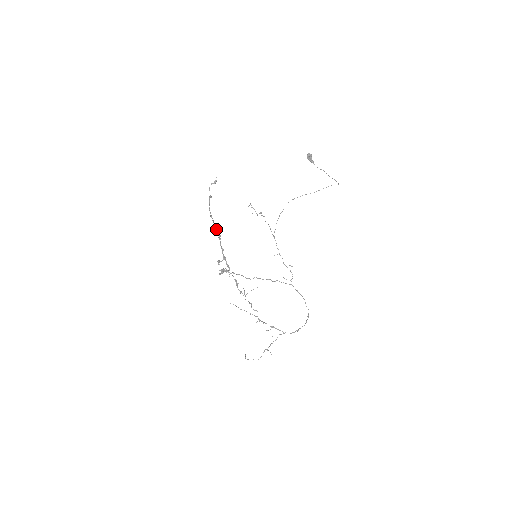
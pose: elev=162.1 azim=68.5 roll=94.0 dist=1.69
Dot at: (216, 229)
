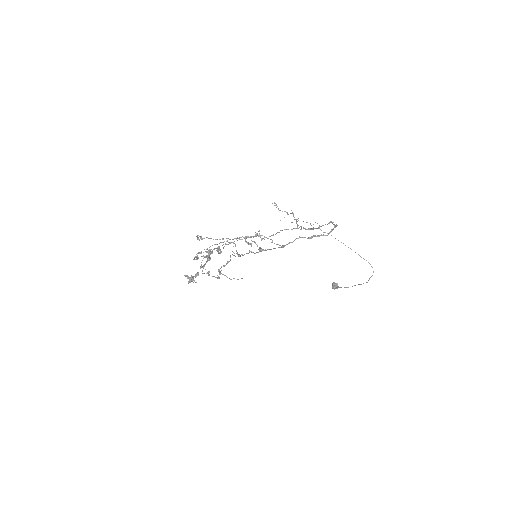
Dot at: (207, 260)
